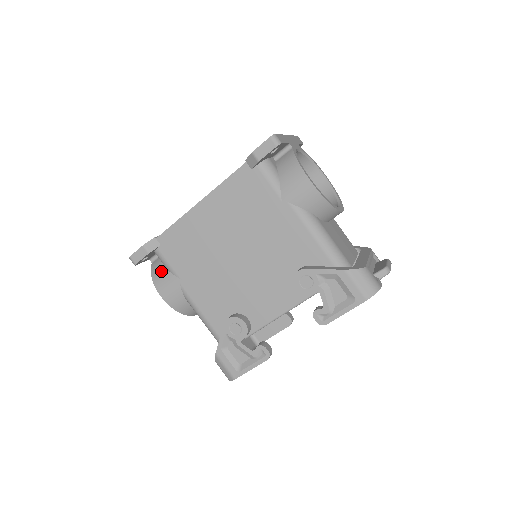
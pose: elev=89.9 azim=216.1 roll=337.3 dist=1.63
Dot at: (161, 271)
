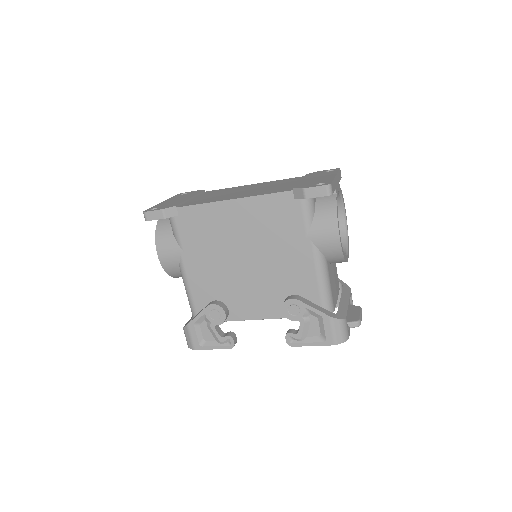
Dot at: (167, 234)
